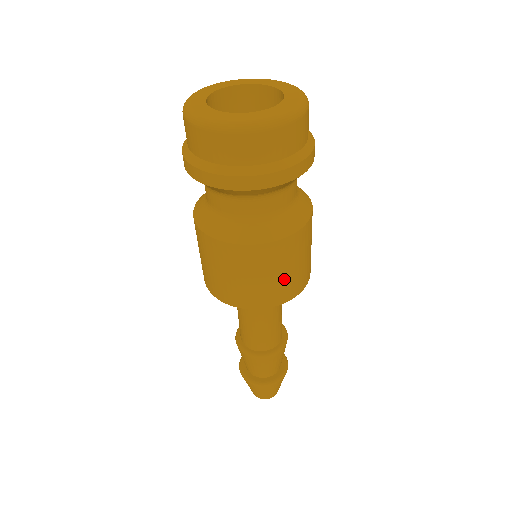
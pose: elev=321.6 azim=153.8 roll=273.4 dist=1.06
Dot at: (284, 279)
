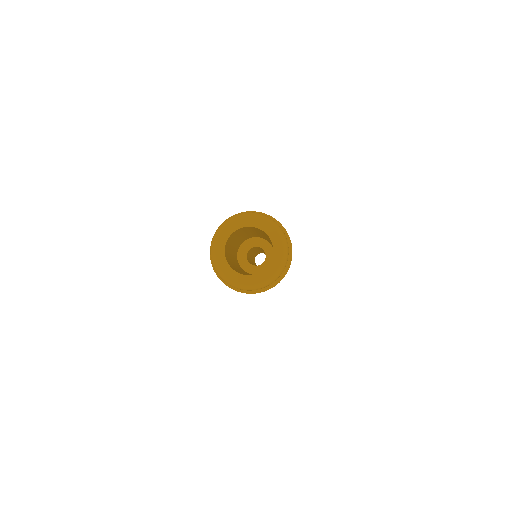
Dot at: occluded
